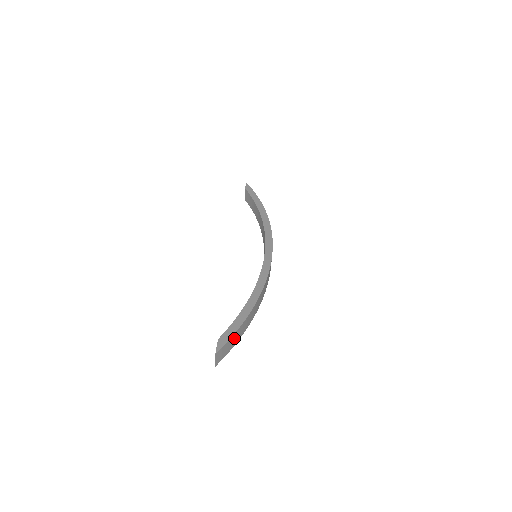
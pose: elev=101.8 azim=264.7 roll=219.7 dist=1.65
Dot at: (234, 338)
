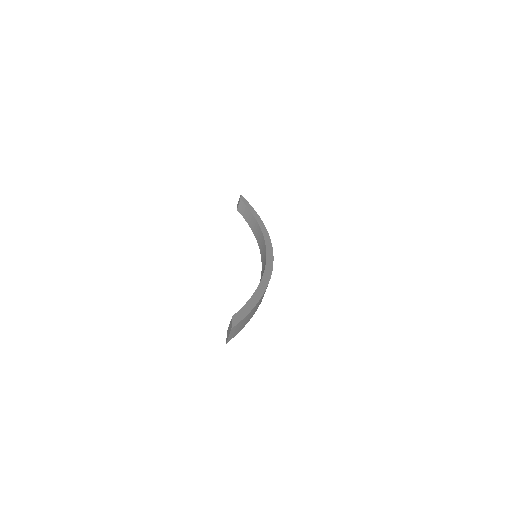
Dot at: (245, 320)
